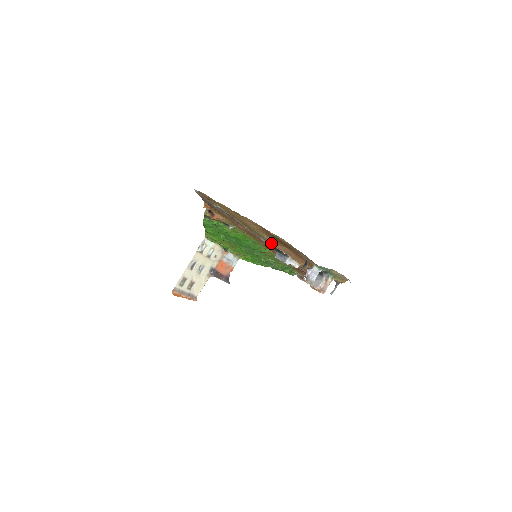
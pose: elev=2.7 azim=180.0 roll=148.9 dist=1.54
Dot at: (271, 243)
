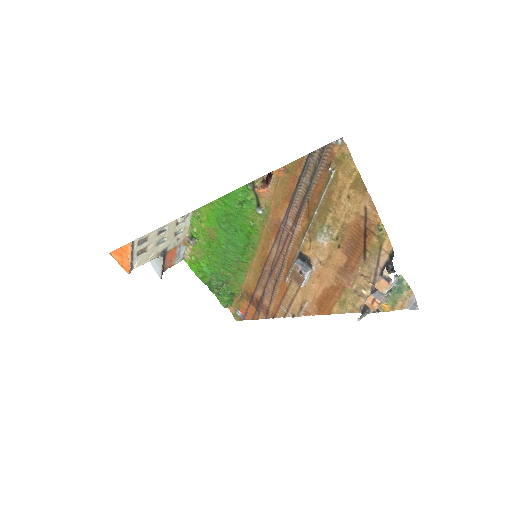
Dot at: (318, 244)
